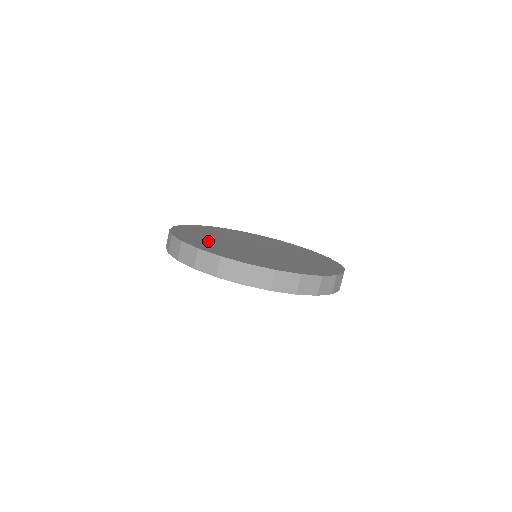
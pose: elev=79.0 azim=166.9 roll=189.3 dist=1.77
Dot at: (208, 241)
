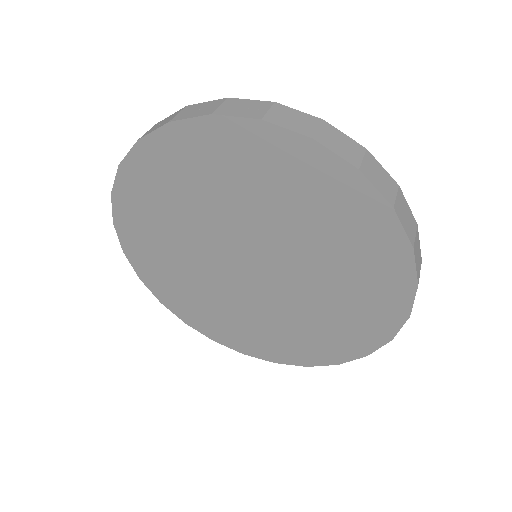
Dot at: occluded
